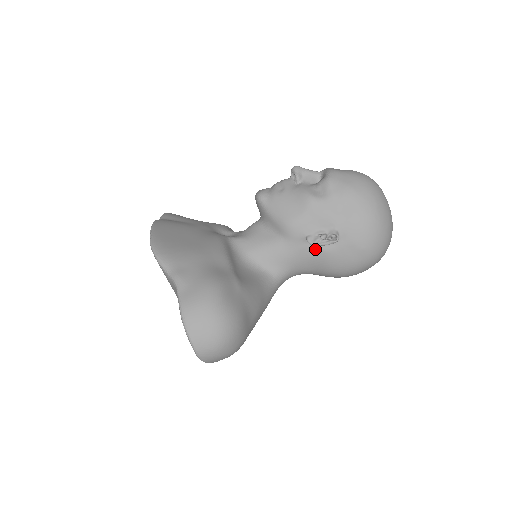
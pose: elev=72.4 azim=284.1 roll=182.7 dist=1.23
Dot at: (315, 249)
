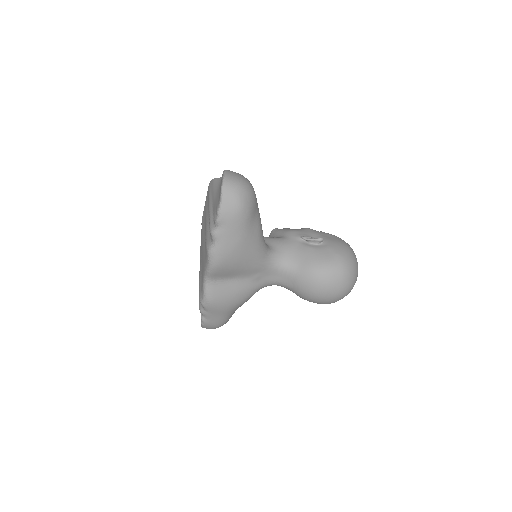
Dot at: (304, 245)
